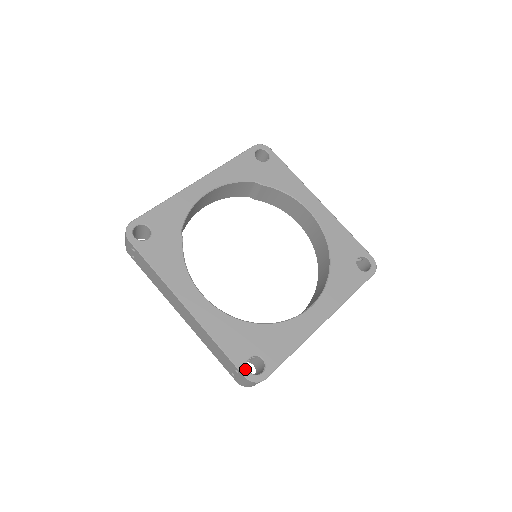
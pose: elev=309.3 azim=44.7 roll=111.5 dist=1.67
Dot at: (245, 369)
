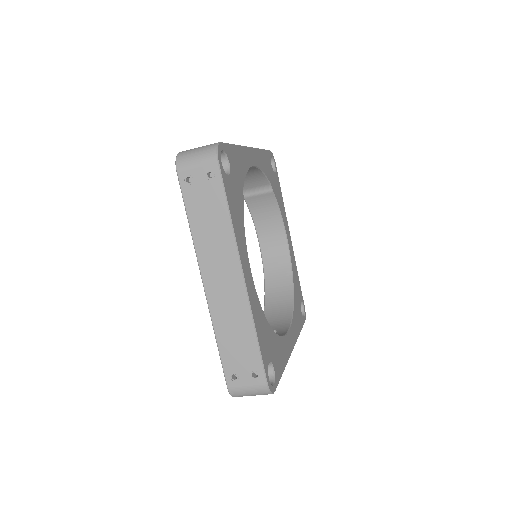
Dot at: occluded
